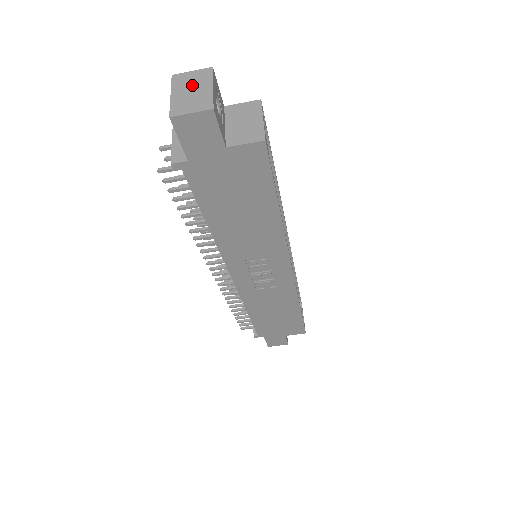
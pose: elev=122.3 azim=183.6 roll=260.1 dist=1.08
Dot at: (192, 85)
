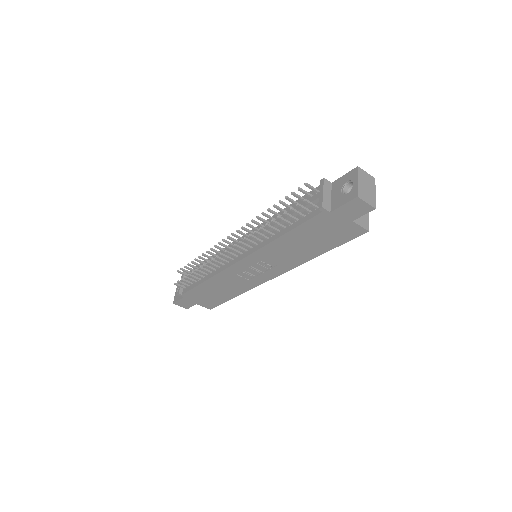
Dot at: (367, 183)
